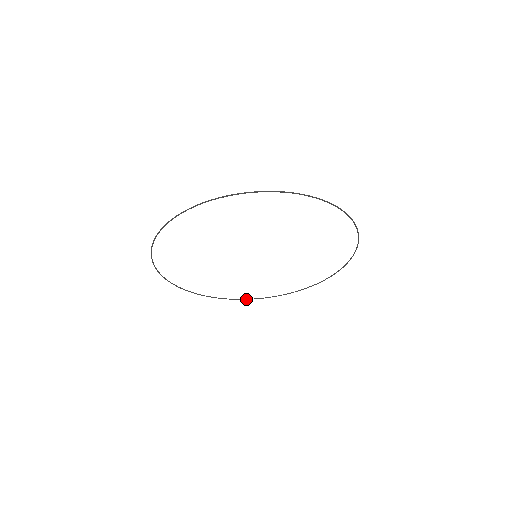
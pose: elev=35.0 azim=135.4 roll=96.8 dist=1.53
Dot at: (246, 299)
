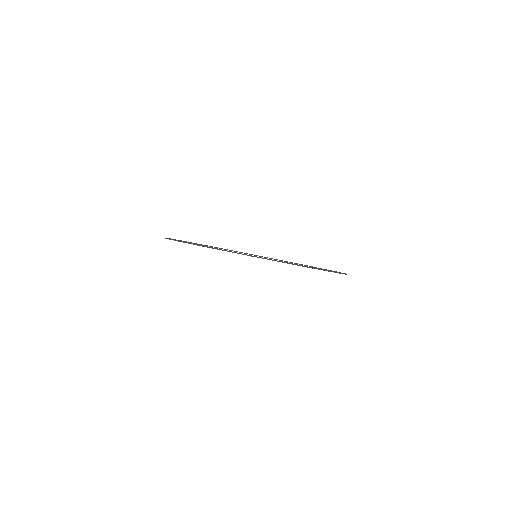
Dot at: occluded
